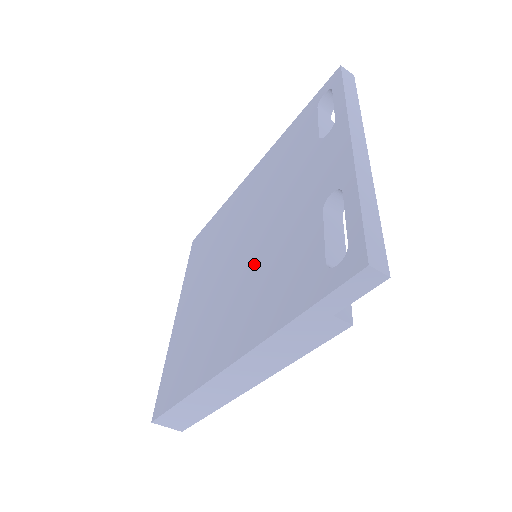
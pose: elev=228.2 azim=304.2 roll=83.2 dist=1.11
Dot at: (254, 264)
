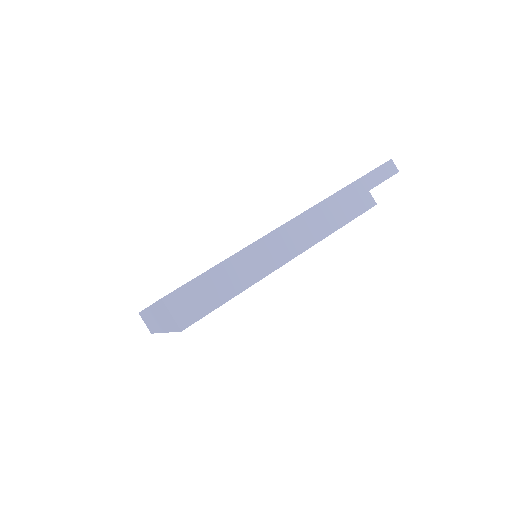
Dot at: occluded
